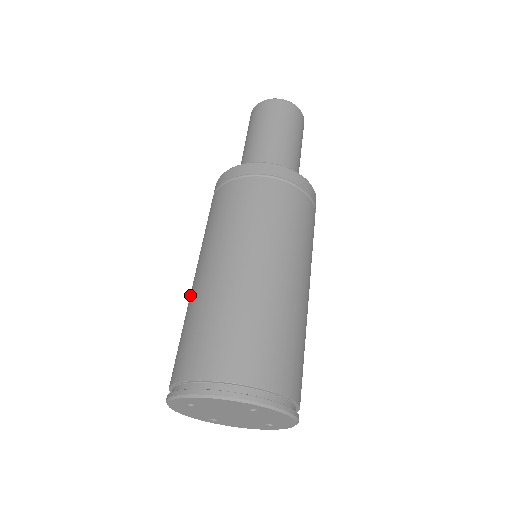
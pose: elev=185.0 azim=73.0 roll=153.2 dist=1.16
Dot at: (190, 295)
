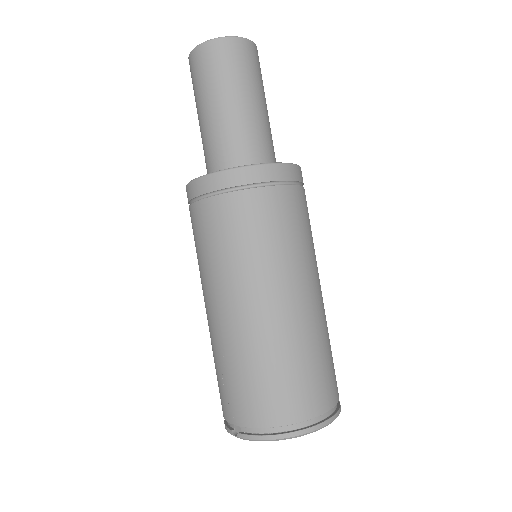
Dot at: (246, 329)
